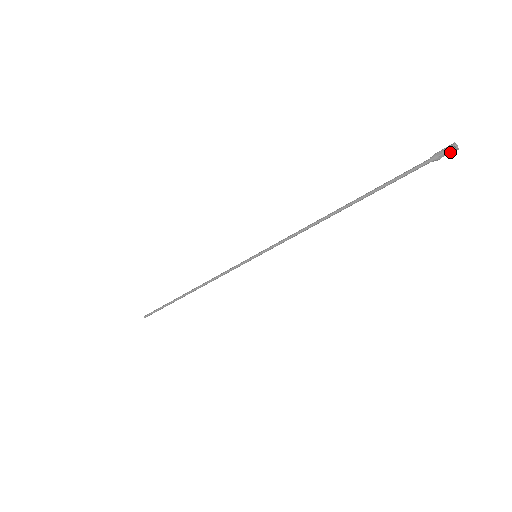
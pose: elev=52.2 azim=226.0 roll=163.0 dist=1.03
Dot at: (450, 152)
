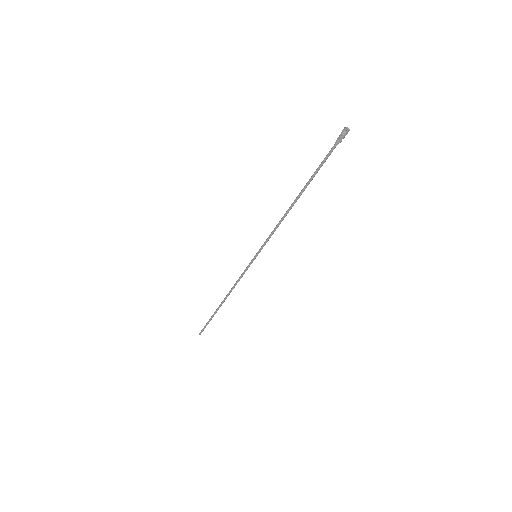
Dot at: (345, 135)
